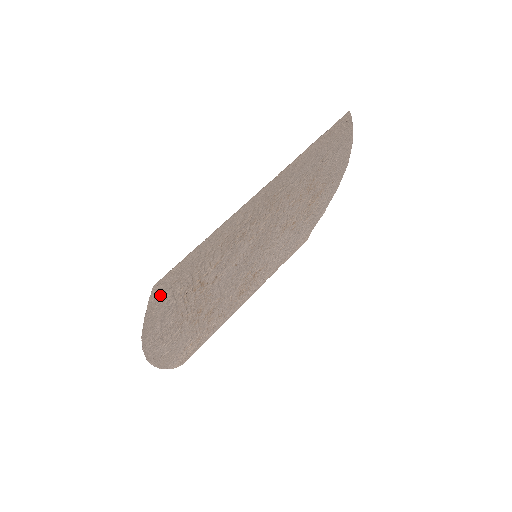
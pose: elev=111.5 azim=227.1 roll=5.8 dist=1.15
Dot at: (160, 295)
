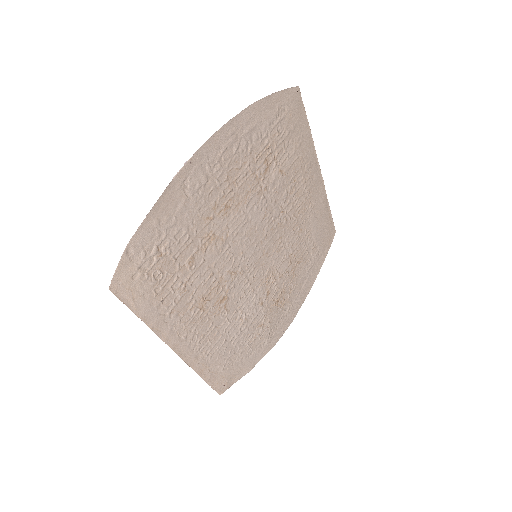
Dot at: (286, 102)
